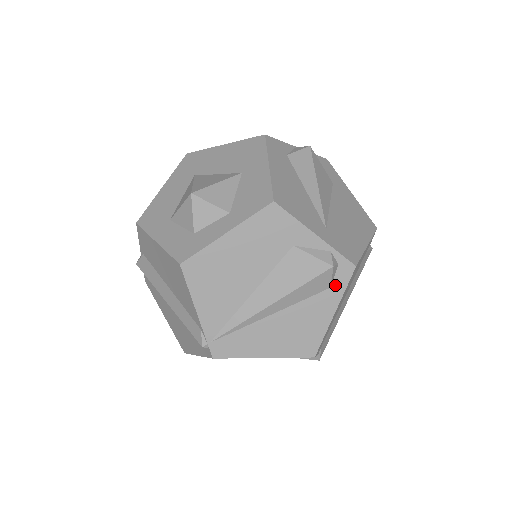
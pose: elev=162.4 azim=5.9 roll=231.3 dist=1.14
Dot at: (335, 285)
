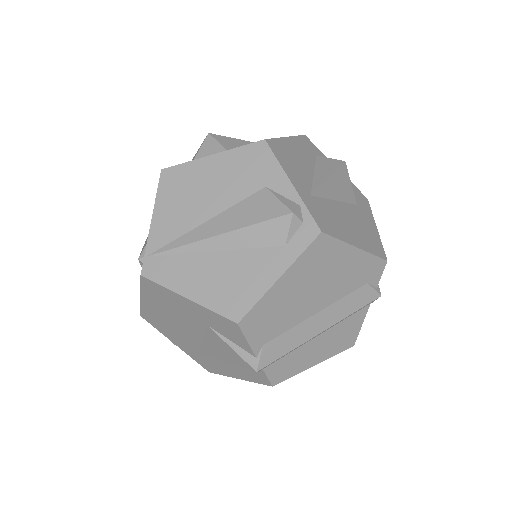
Dot at: (292, 245)
